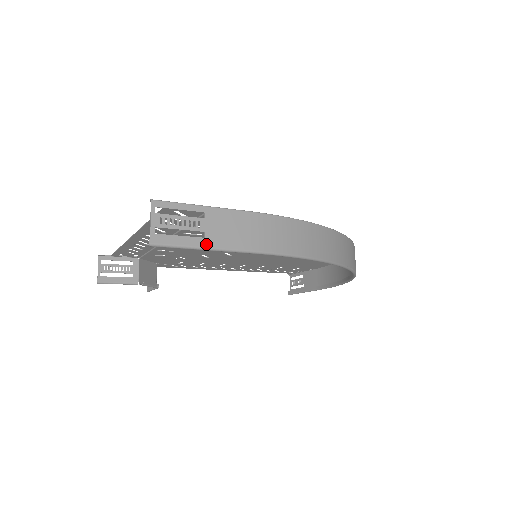
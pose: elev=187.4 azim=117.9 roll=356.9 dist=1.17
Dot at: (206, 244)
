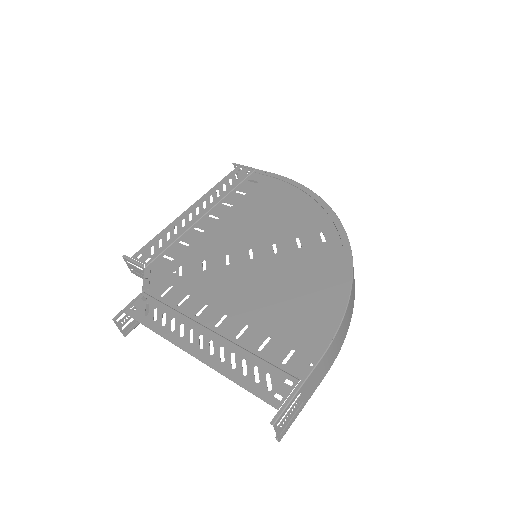
Dot at: (305, 404)
